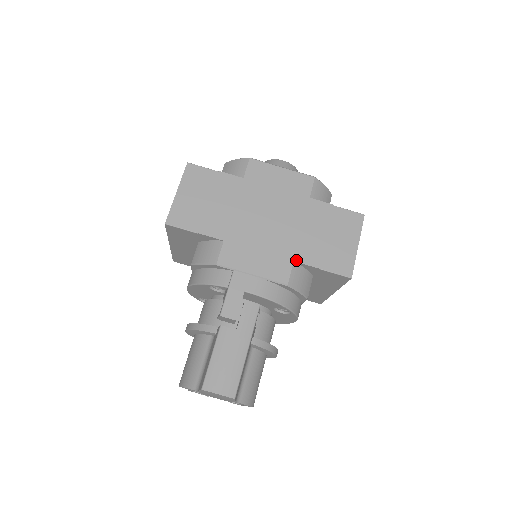
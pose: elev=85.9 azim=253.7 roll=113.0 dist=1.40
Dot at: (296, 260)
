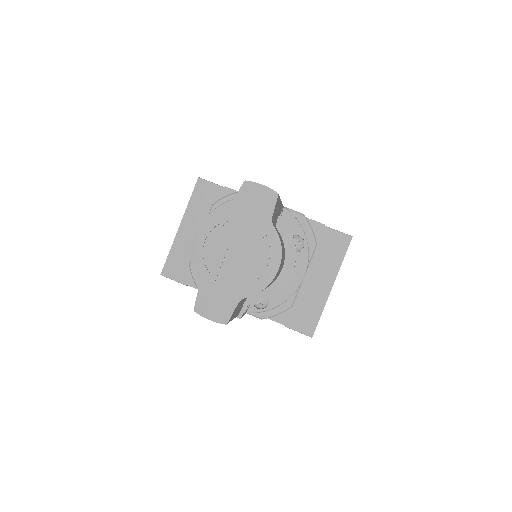
Dot at: occluded
